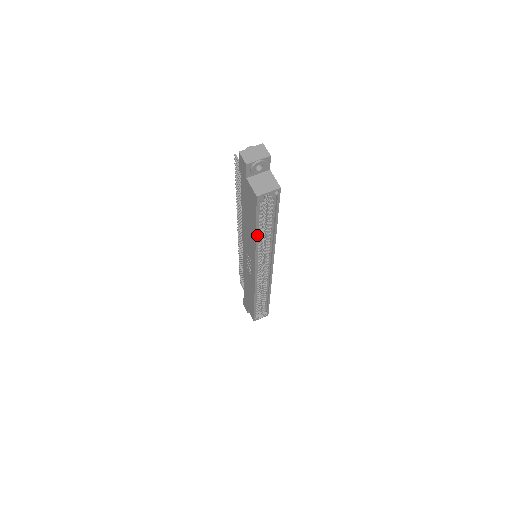
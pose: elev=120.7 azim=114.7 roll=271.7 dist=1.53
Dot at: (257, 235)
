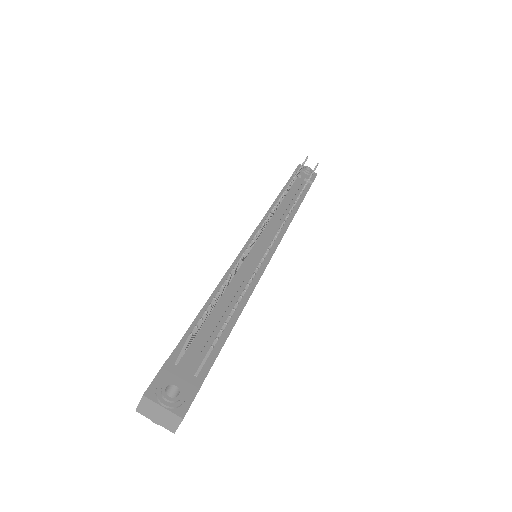
Dot at: occluded
